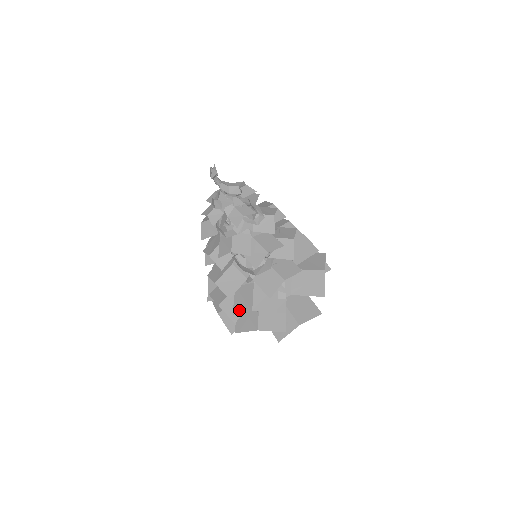
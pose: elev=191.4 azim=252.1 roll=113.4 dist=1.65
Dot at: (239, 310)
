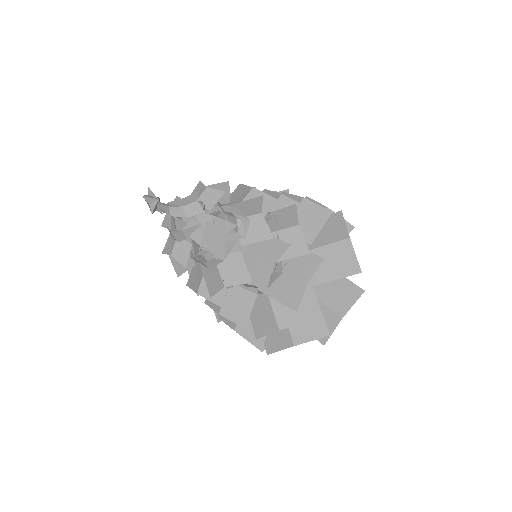
Dot at: (262, 332)
